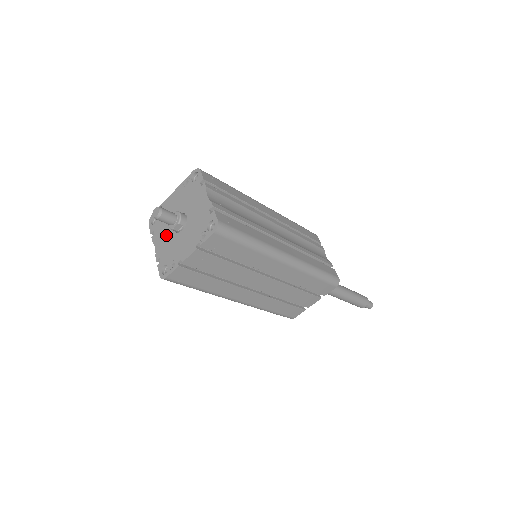
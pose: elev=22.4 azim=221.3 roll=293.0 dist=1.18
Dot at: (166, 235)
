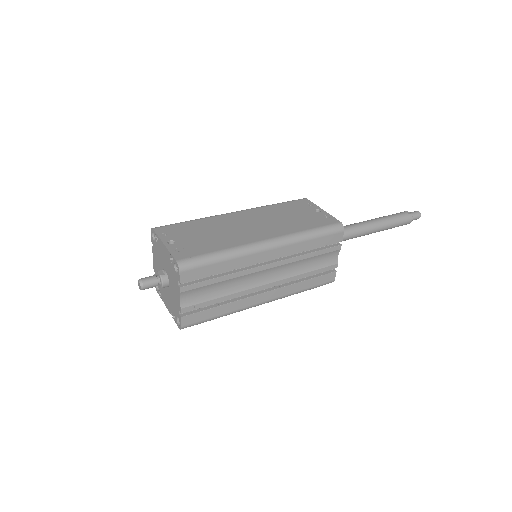
Dot at: (159, 267)
